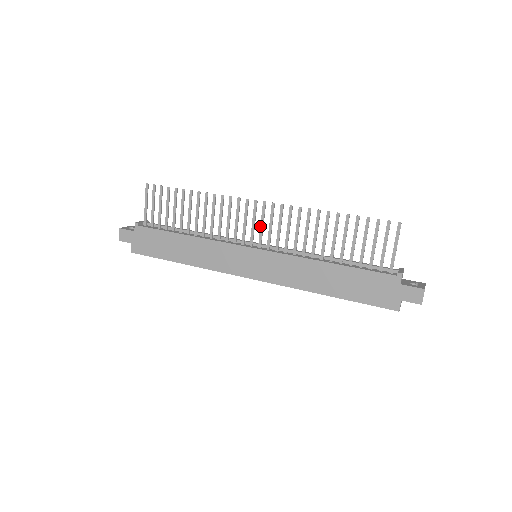
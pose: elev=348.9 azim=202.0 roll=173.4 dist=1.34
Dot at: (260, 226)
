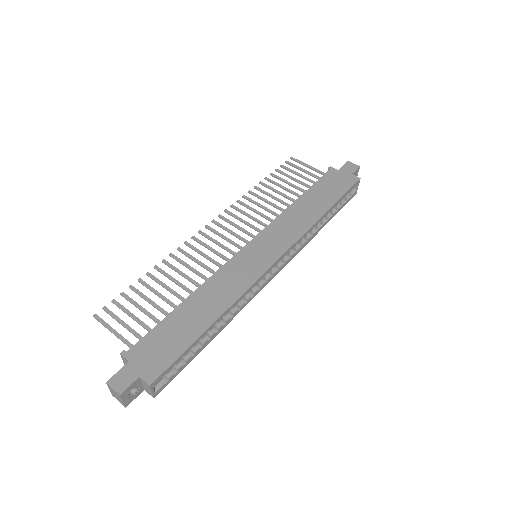
Dot at: (231, 233)
